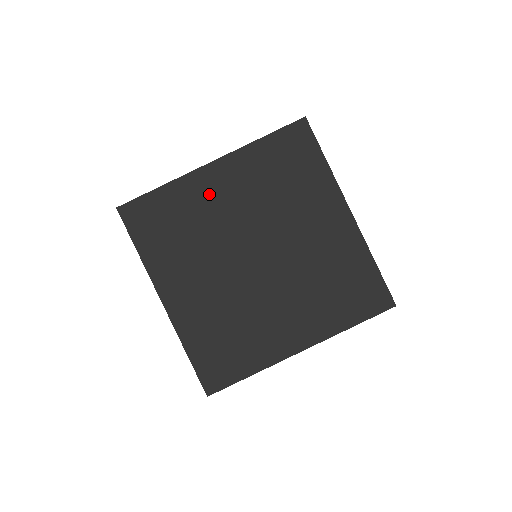
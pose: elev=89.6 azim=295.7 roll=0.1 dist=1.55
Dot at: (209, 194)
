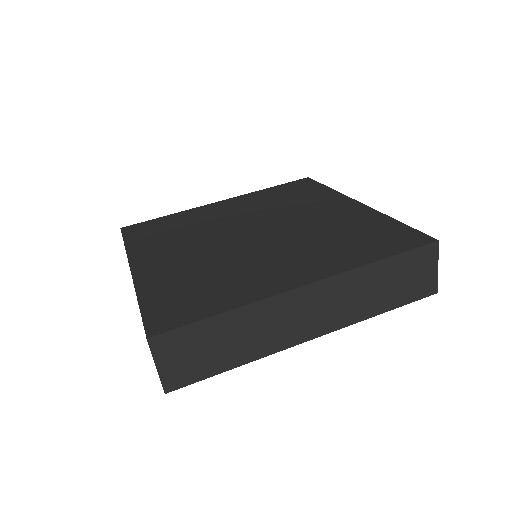
Dot at: (212, 212)
